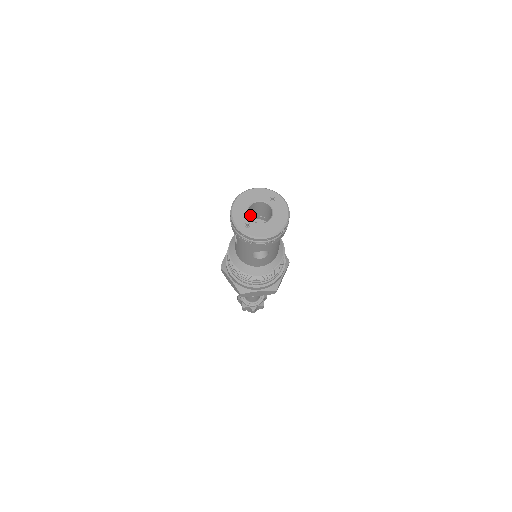
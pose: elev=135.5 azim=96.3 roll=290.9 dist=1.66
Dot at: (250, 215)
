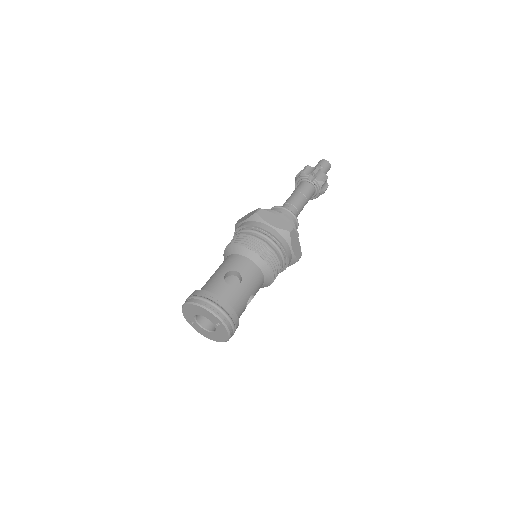
Dot at: occluded
